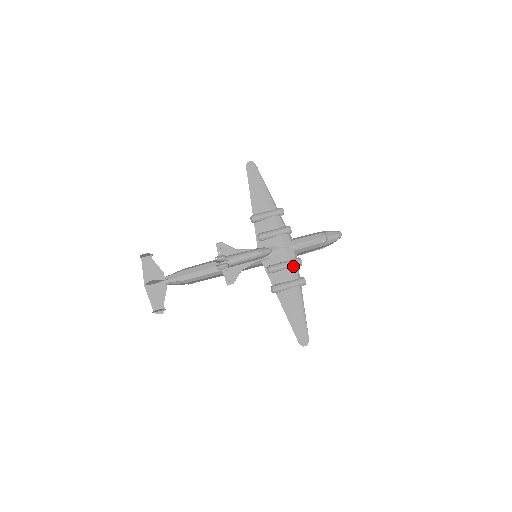
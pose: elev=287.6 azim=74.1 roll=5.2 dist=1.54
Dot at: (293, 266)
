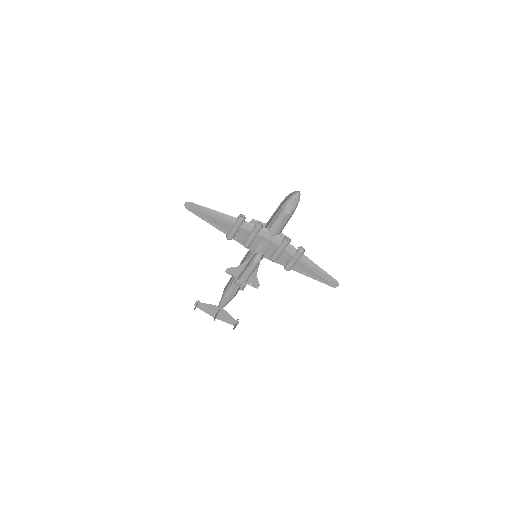
Dot at: (285, 247)
